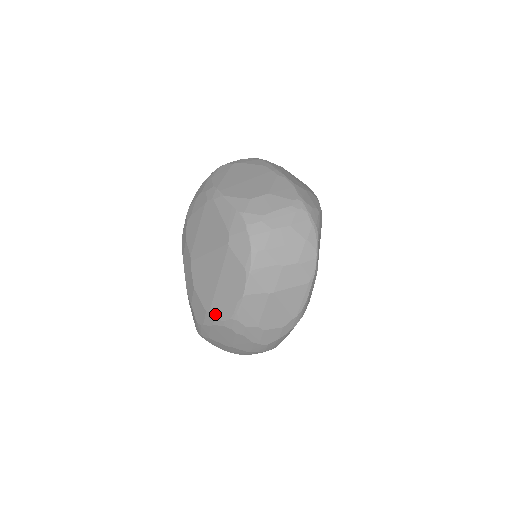
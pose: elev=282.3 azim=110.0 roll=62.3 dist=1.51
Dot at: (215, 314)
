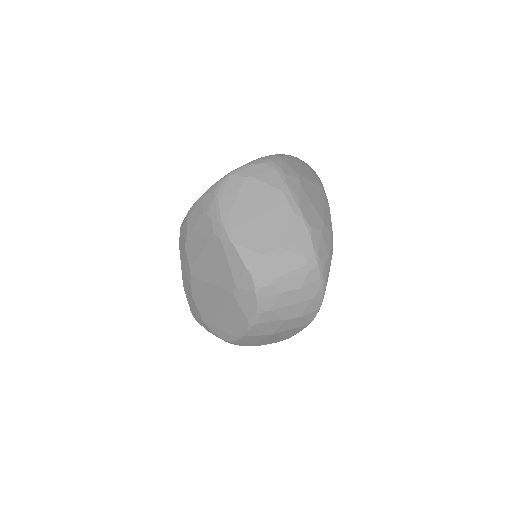
Dot at: (213, 330)
